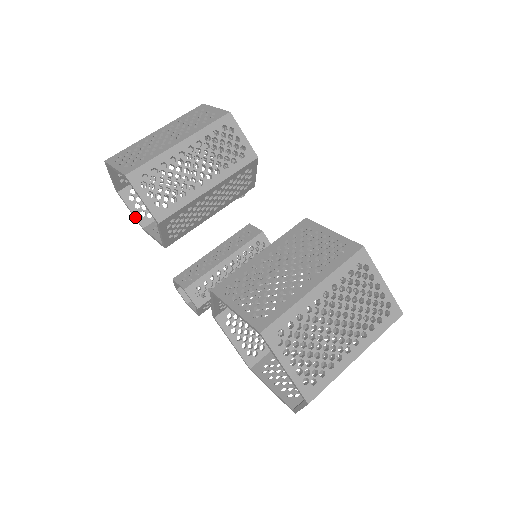
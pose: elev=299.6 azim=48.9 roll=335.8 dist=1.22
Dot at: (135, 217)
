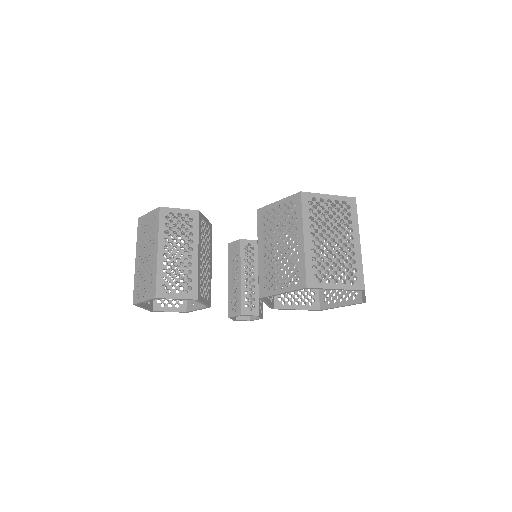
Dot at: occluded
